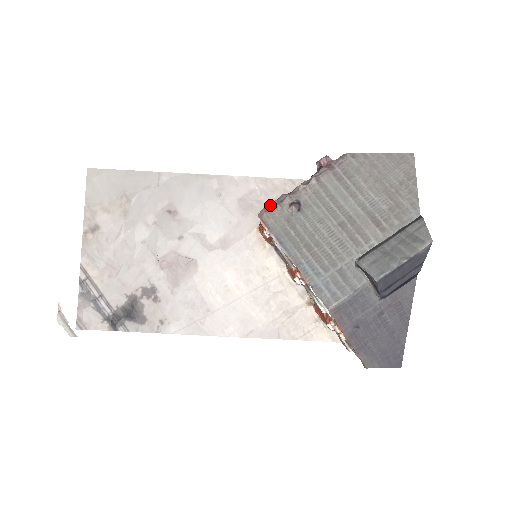
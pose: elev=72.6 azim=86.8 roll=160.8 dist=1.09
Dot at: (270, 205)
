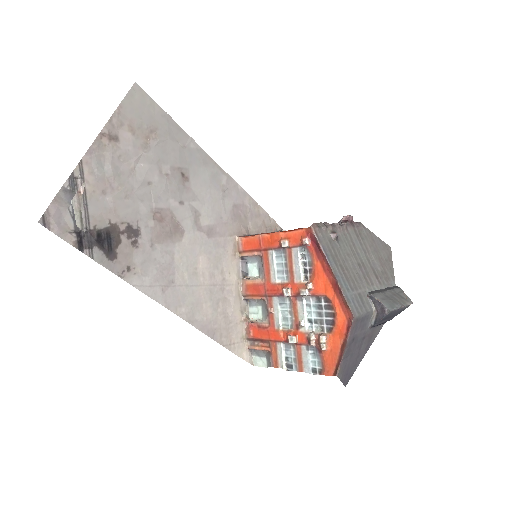
Dot at: (319, 224)
